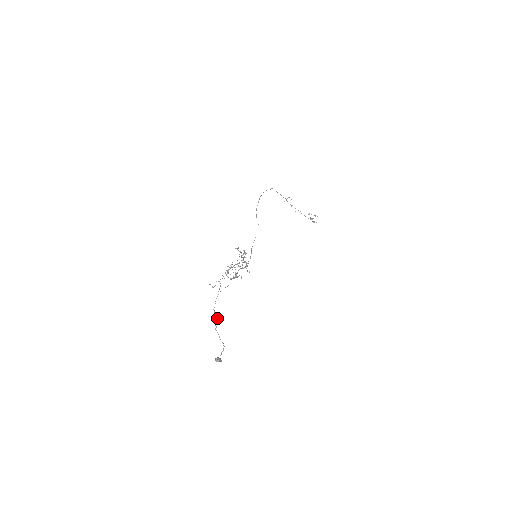
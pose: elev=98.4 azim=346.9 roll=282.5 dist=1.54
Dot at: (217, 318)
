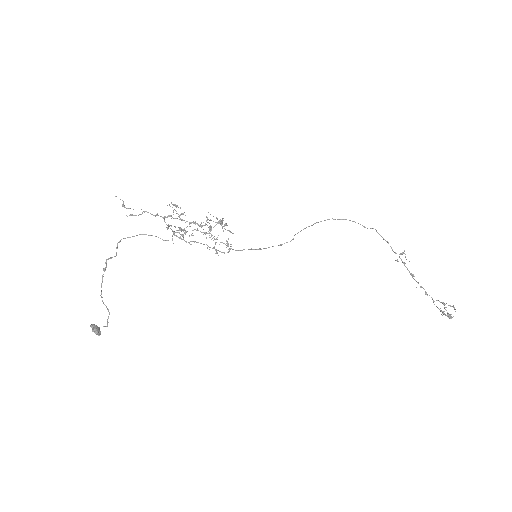
Dot at: occluded
